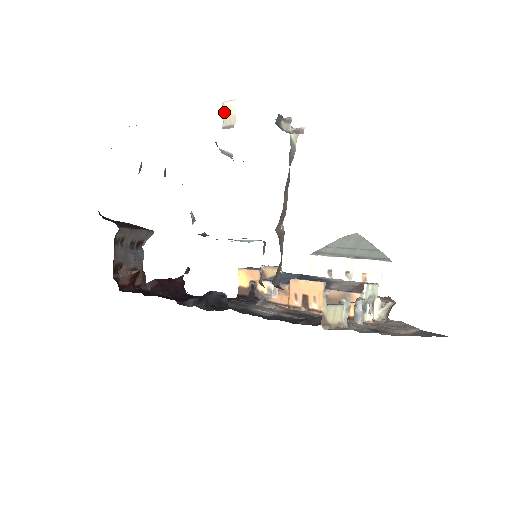
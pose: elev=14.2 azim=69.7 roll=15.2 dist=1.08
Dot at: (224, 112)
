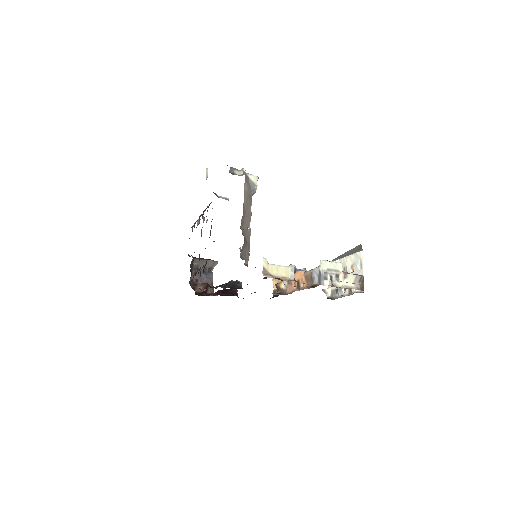
Dot at: (206, 174)
